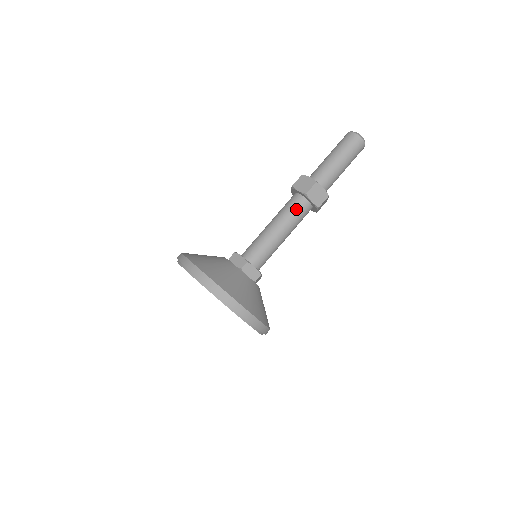
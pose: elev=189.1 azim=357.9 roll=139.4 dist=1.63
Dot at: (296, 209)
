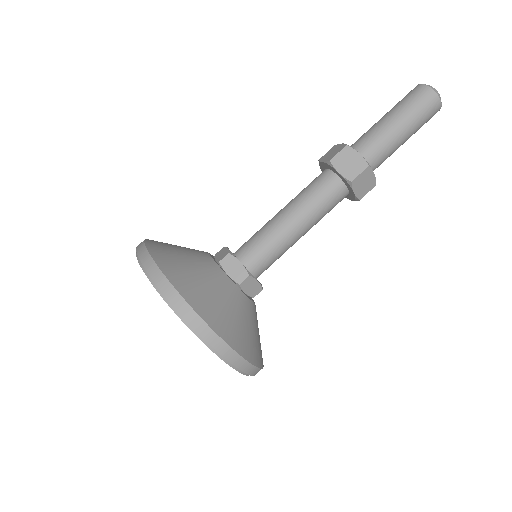
Dot at: (329, 199)
